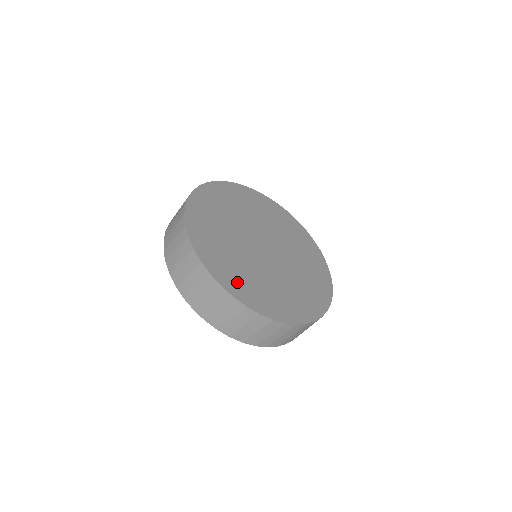
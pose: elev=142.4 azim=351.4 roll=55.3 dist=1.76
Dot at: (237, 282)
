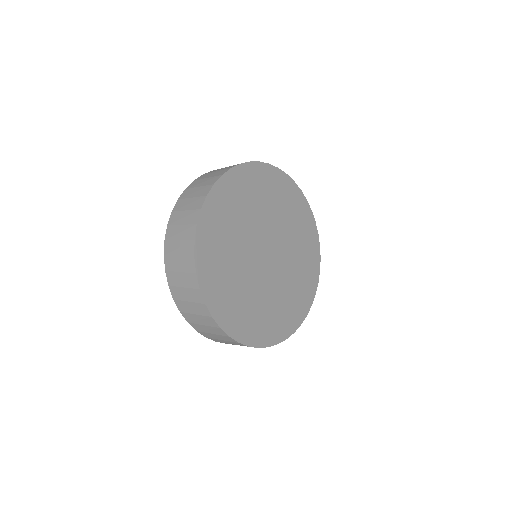
Dot at: (250, 326)
